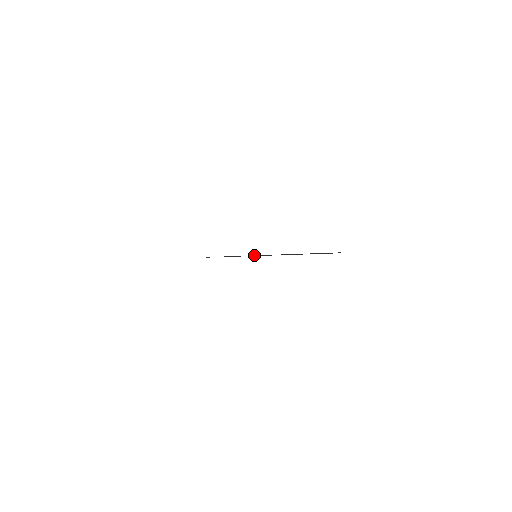
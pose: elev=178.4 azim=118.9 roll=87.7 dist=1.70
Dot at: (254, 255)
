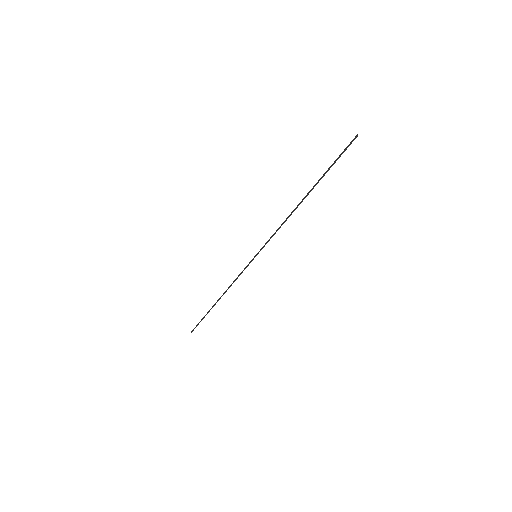
Dot at: (253, 258)
